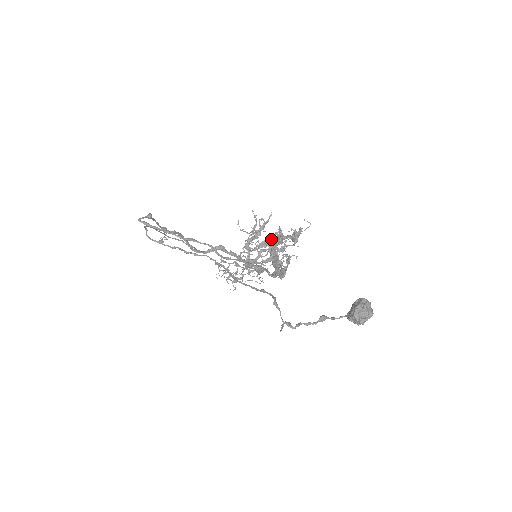
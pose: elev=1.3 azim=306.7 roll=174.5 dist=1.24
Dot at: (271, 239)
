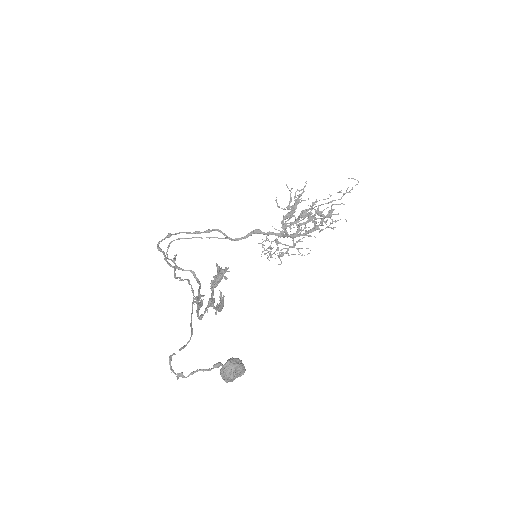
Dot at: (314, 207)
